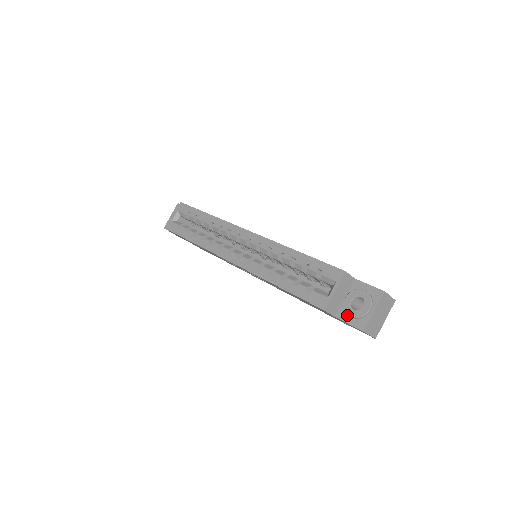
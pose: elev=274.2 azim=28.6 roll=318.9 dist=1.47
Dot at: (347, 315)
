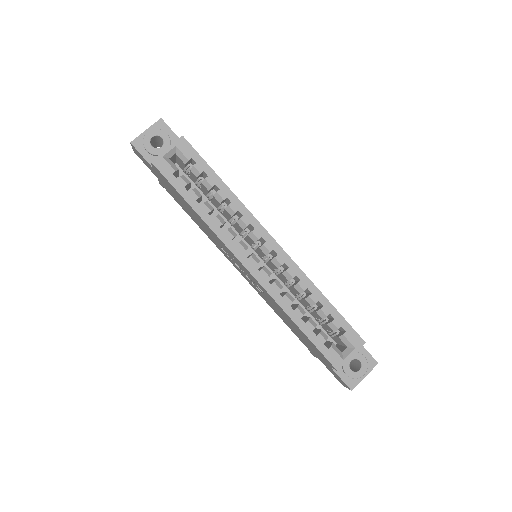
Dot at: (342, 371)
